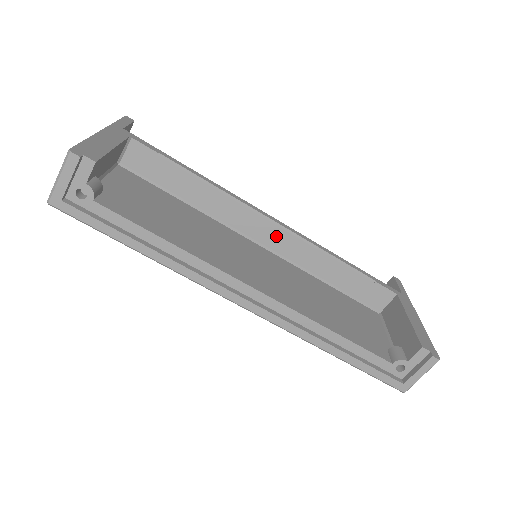
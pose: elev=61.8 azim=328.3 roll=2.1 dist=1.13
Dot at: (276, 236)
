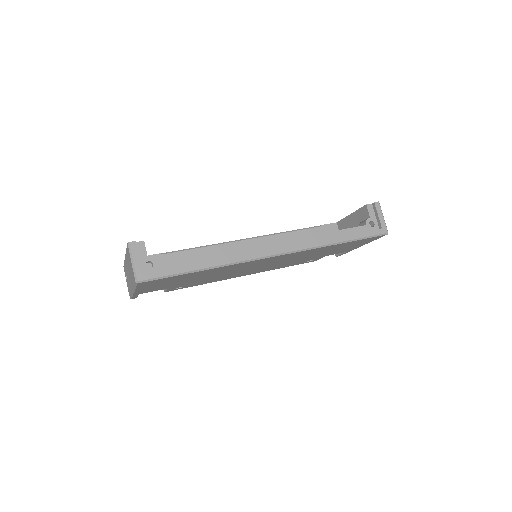
Dot at: occluded
